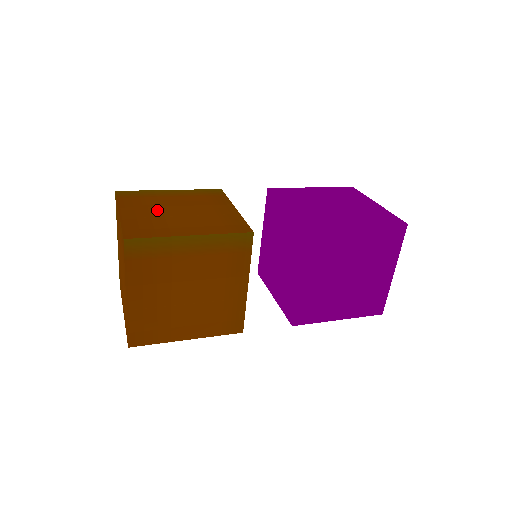
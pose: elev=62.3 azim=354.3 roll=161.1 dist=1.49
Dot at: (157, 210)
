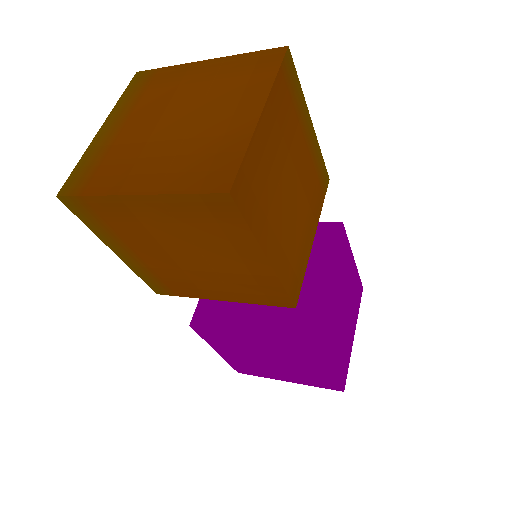
Dot at: occluded
